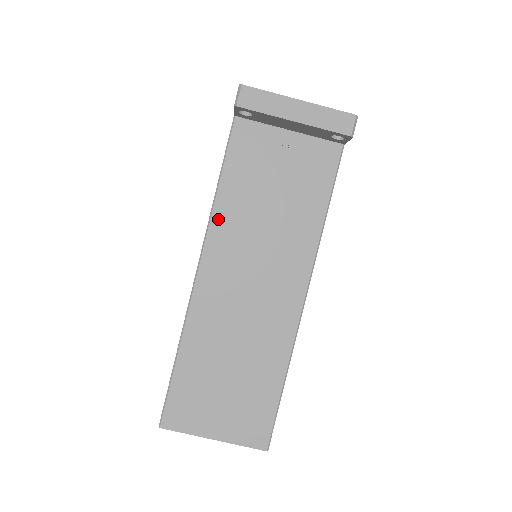
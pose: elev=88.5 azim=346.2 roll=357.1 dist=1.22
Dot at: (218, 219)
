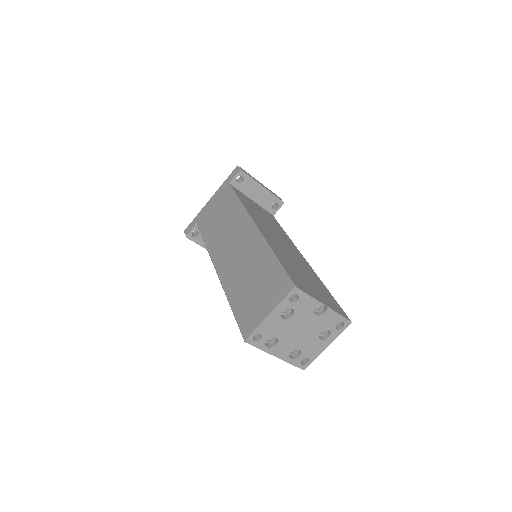
Dot at: (249, 211)
